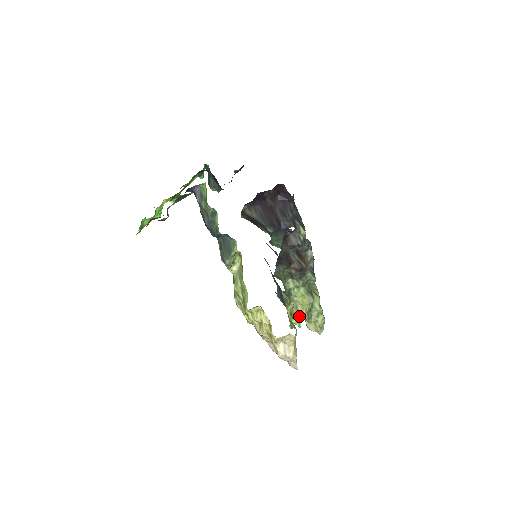
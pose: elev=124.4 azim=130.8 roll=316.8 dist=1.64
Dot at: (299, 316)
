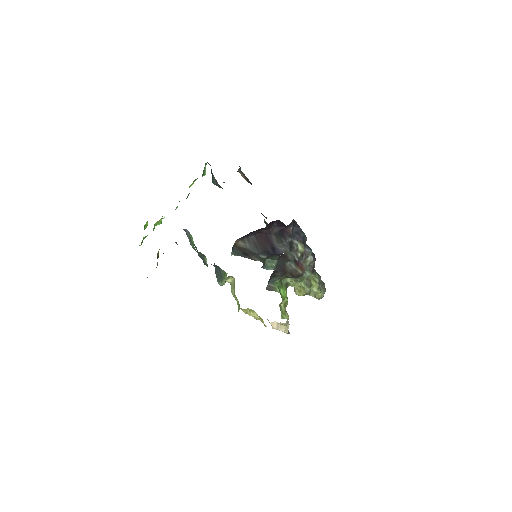
Dot at: occluded
